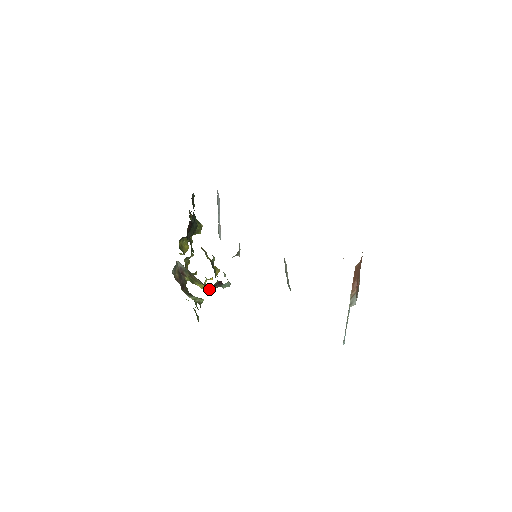
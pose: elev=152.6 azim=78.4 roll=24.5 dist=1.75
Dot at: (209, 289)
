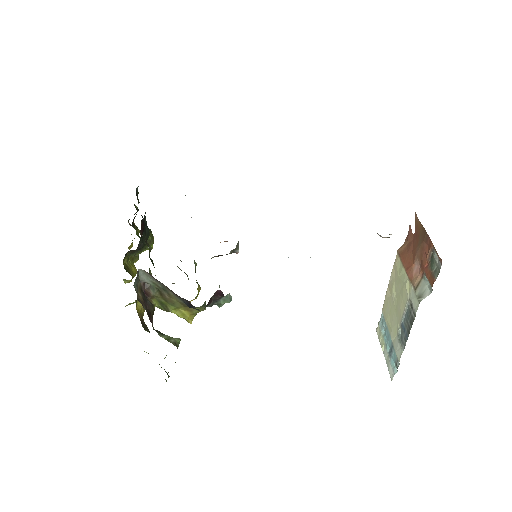
Dot at: (192, 316)
